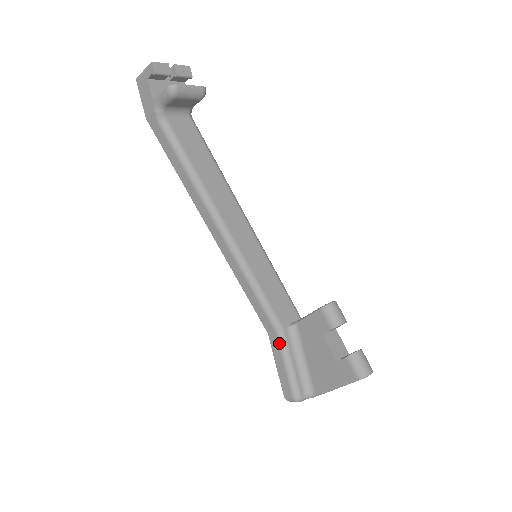
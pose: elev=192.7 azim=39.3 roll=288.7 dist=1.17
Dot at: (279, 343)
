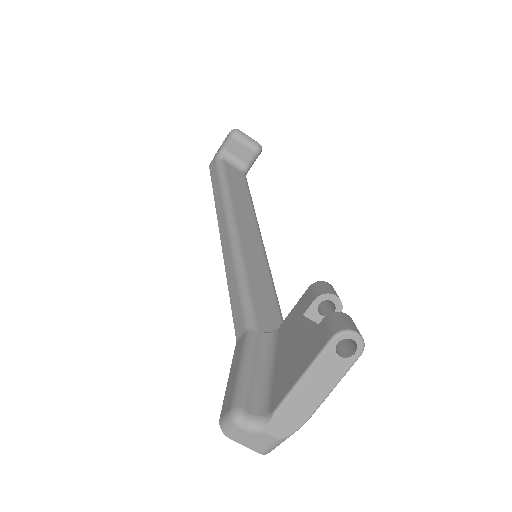
Dot at: (244, 342)
